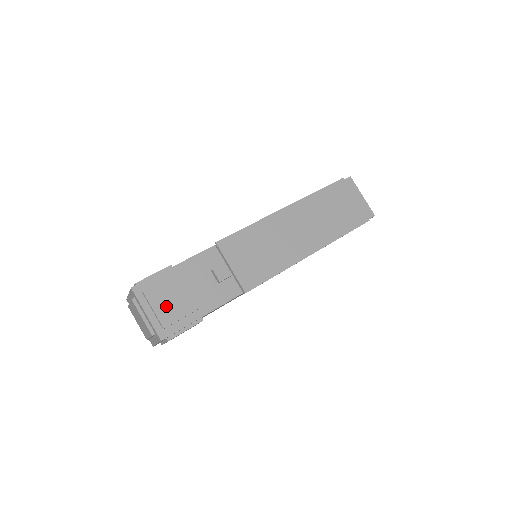
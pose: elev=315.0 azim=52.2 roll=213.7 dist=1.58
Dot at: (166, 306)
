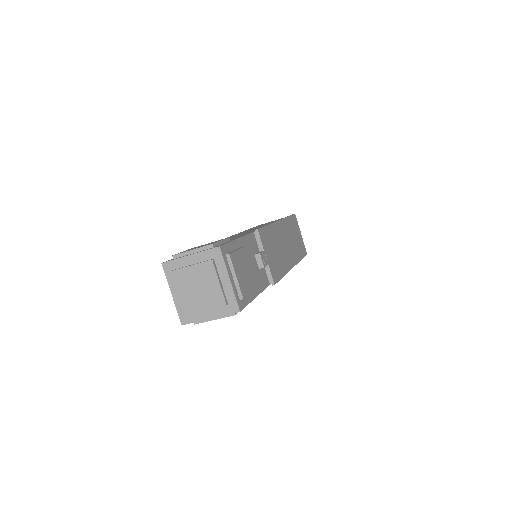
Dot at: (242, 276)
